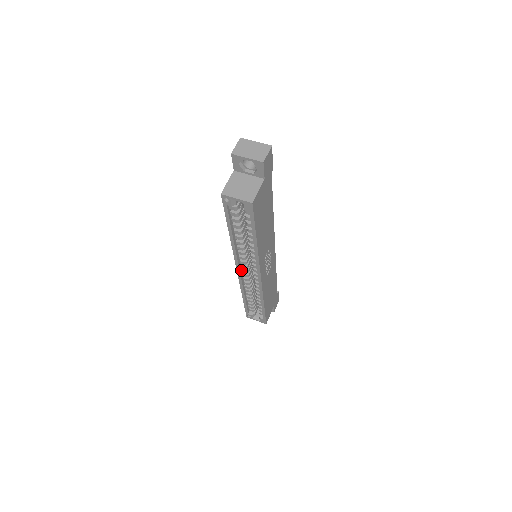
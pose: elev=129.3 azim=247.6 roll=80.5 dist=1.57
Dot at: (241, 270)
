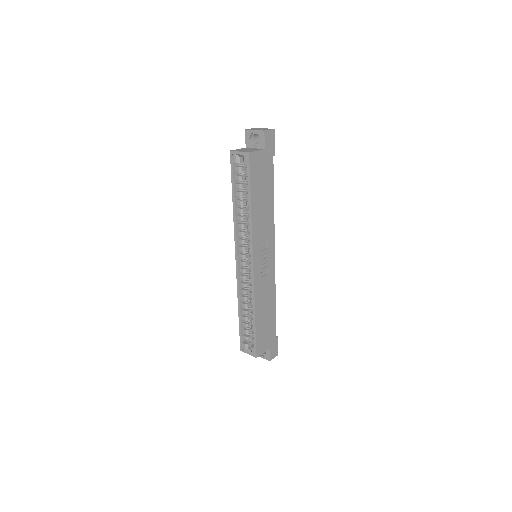
Dot at: (240, 262)
